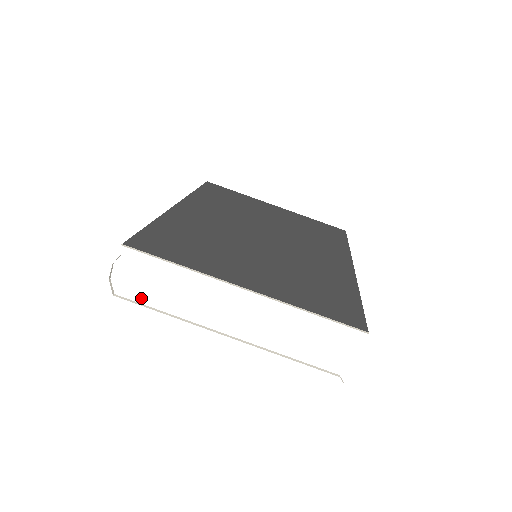
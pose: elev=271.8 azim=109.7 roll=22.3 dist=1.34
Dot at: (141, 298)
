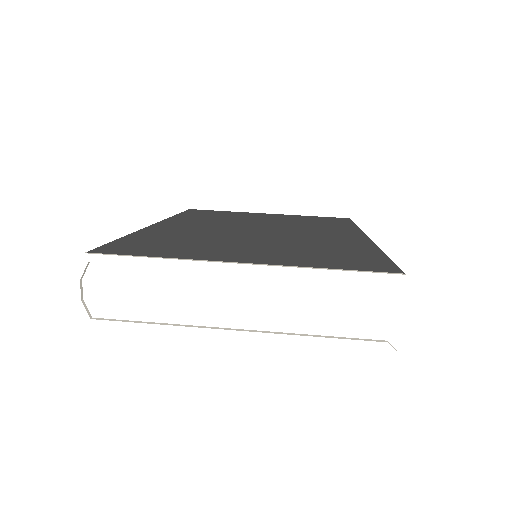
Dot at: (124, 313)
